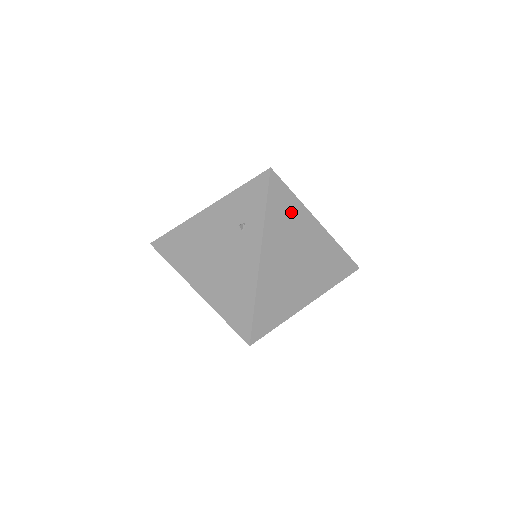
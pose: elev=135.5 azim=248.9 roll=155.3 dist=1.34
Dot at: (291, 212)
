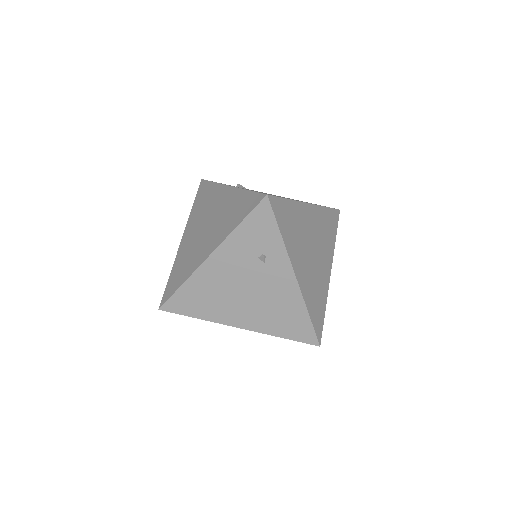
Dot at: (293, 217)
